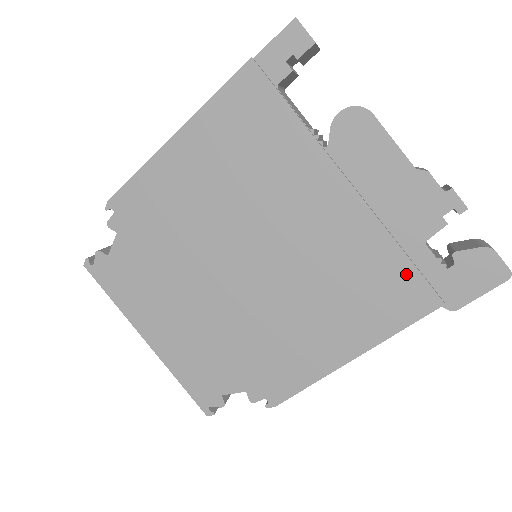
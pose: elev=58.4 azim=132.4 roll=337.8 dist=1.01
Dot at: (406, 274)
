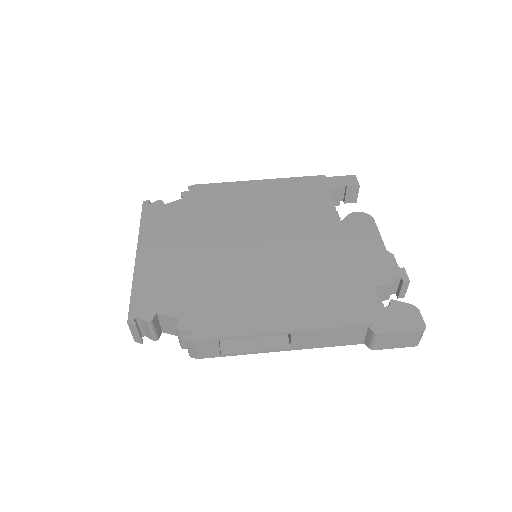
Dot at: (355, 295)
